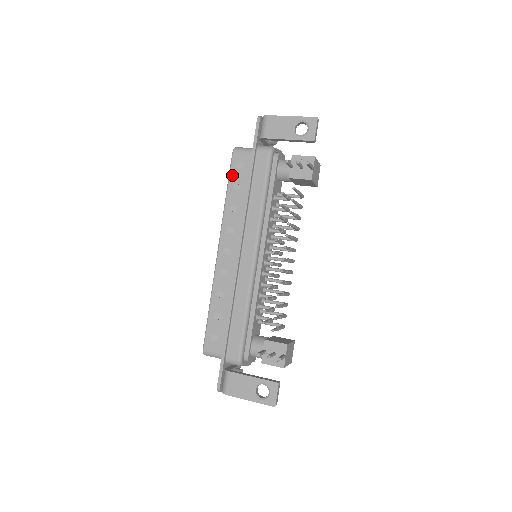
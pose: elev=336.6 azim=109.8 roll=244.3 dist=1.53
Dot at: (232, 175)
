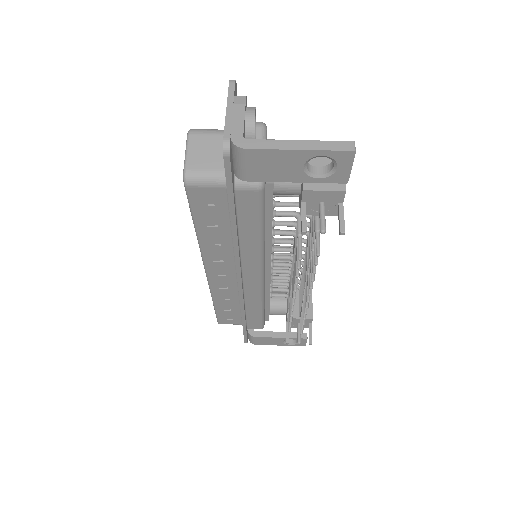
Dot at: (197, 213)
